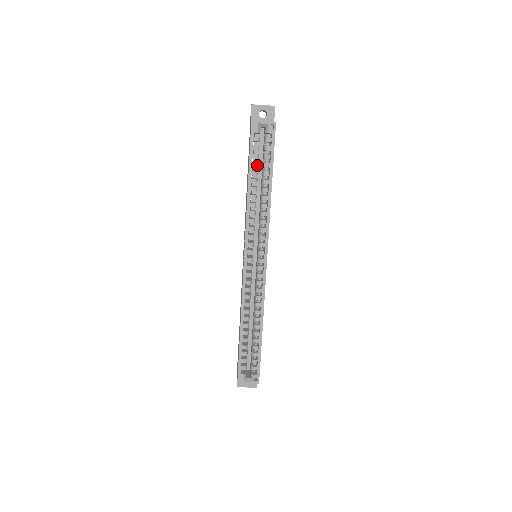
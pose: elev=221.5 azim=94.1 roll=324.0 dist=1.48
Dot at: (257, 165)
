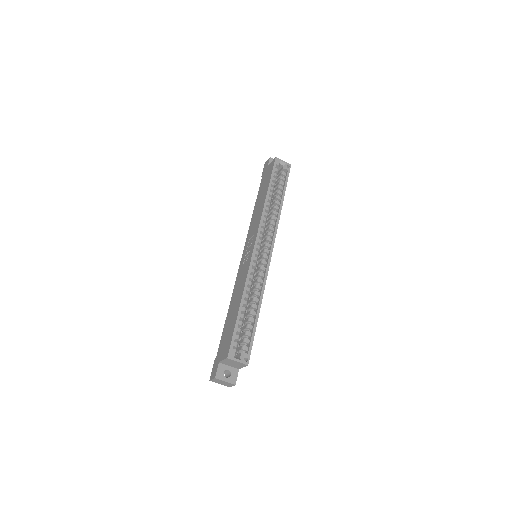
Dot at: (274, 185)
